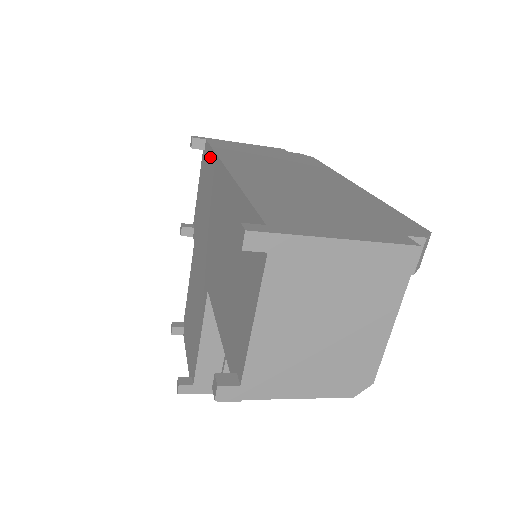
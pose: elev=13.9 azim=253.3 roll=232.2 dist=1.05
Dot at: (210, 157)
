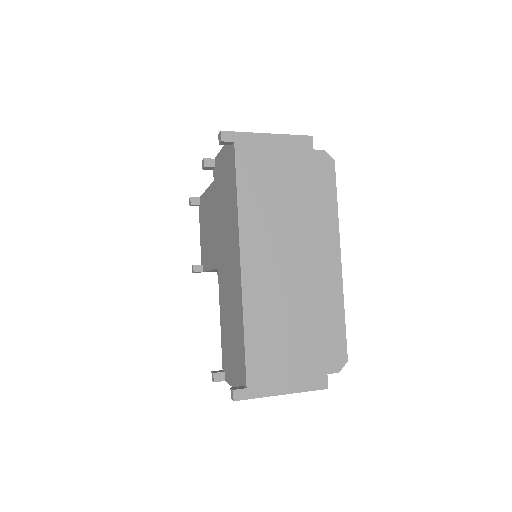
Dot at: (234, 185)
